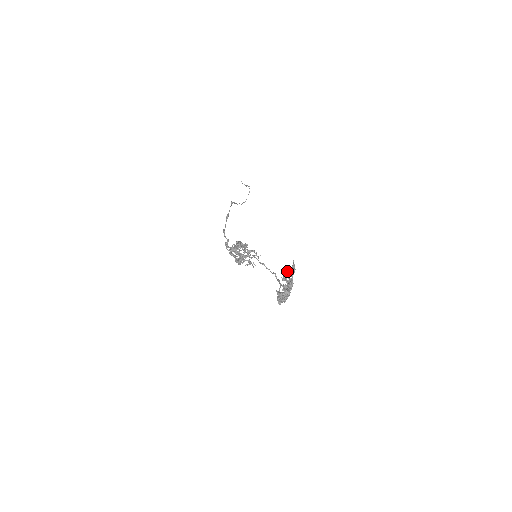
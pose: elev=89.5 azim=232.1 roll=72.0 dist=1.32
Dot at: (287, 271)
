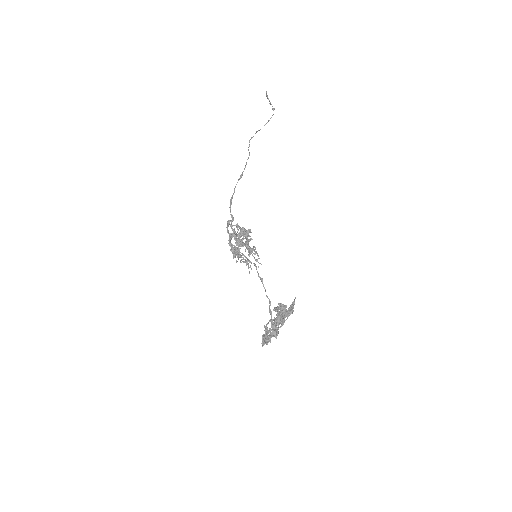
Dot at: (284, 309)
